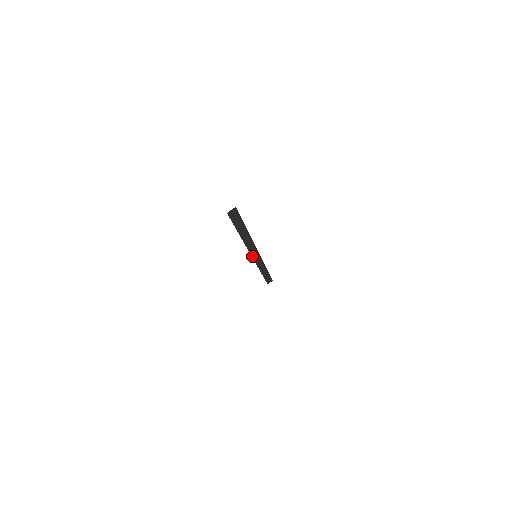
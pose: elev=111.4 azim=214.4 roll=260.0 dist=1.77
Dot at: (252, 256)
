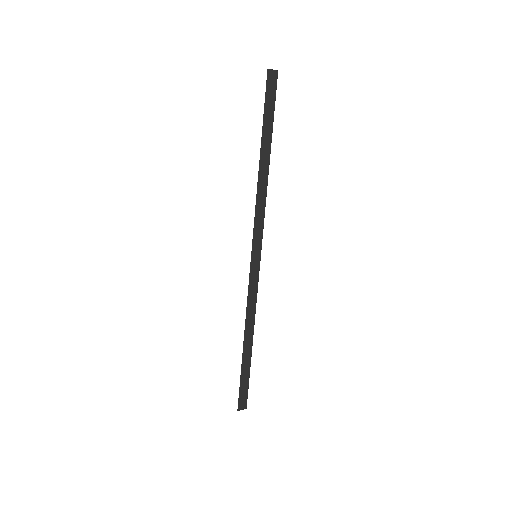
Dot at: (252, 250)
